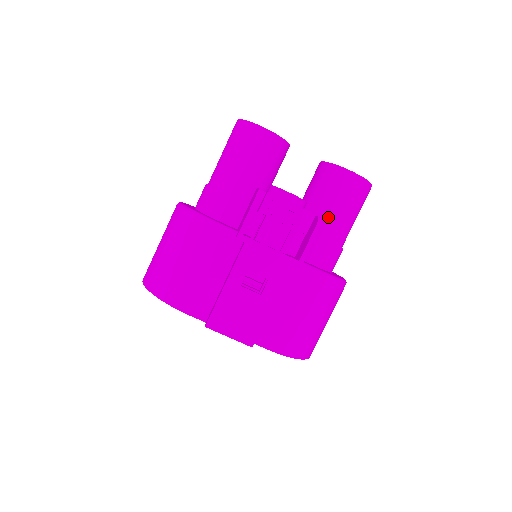
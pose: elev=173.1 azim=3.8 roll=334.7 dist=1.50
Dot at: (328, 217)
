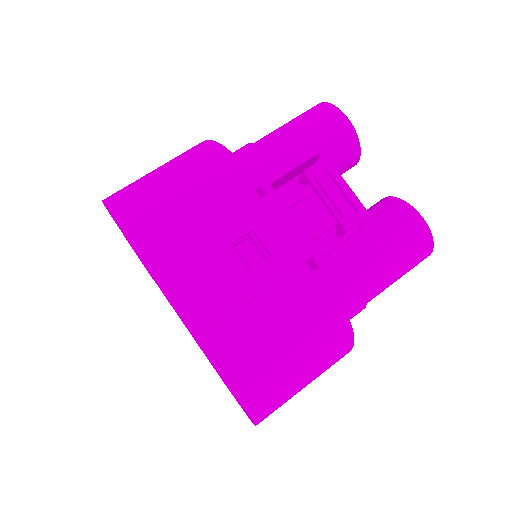
Dot at: (370, 250)
